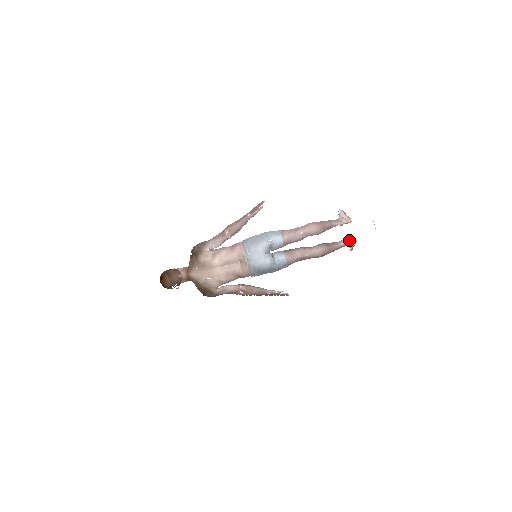
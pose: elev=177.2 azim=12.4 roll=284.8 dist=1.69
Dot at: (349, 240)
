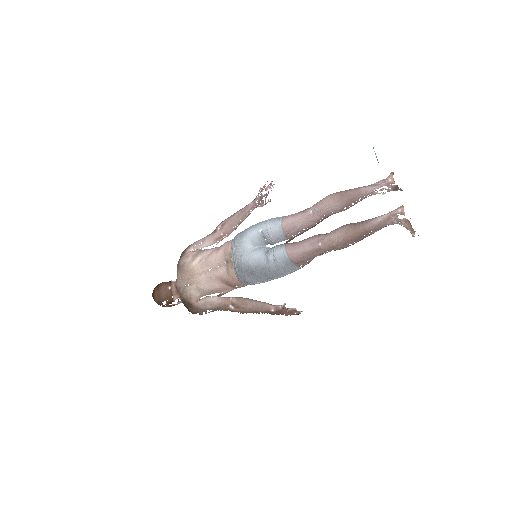
Dot at: (391, 211)
